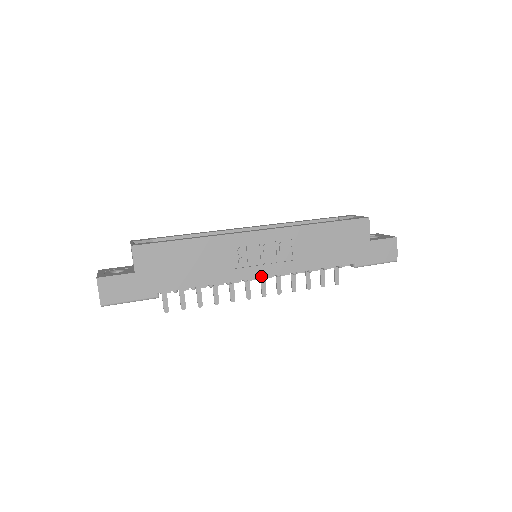
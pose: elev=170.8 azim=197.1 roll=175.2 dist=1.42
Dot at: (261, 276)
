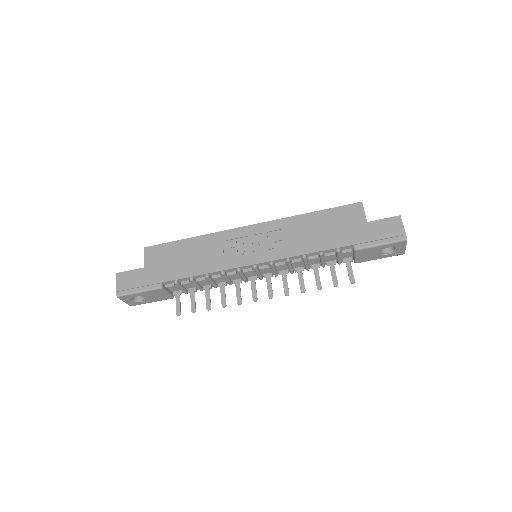
Dot at: (252, 264)
